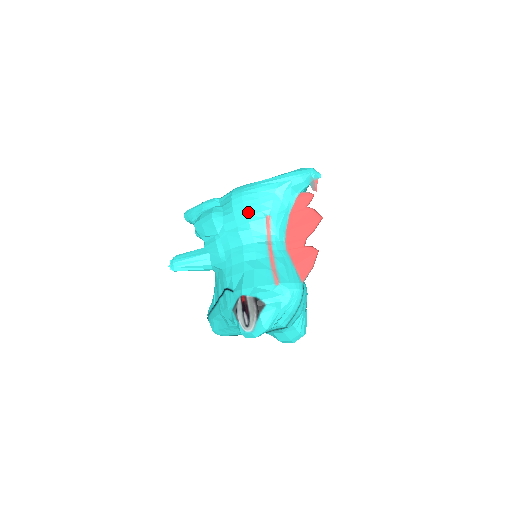
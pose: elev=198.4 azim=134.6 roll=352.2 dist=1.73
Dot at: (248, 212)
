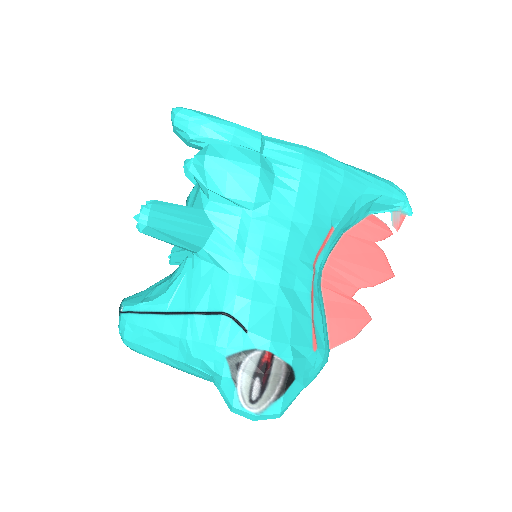
Dot at: (317, 208)
